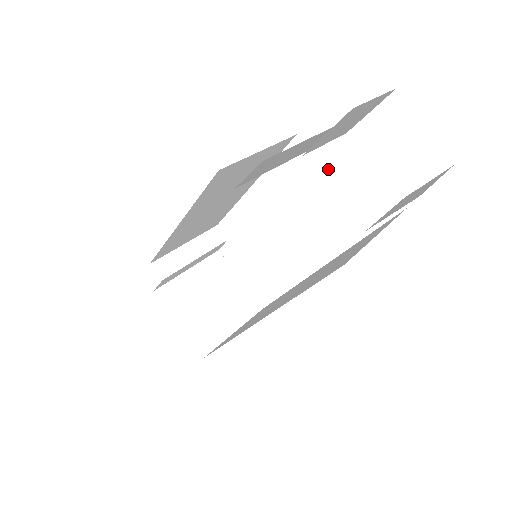
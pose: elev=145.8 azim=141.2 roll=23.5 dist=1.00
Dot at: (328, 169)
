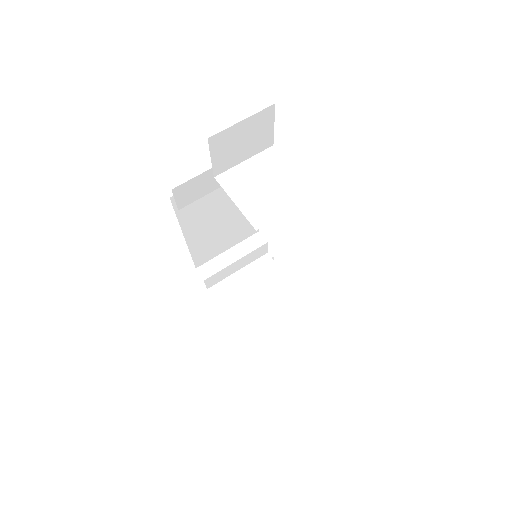
Dot at: (238, 183)
